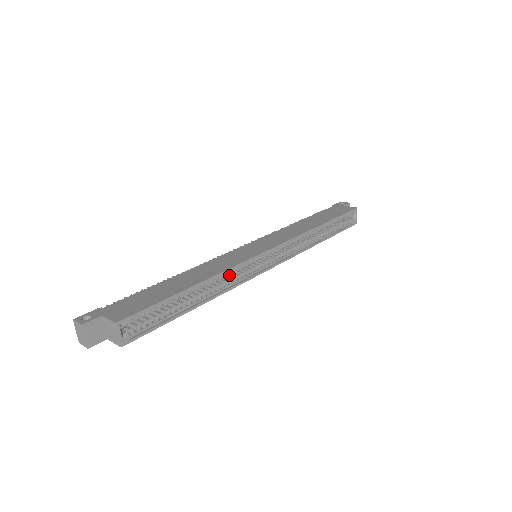
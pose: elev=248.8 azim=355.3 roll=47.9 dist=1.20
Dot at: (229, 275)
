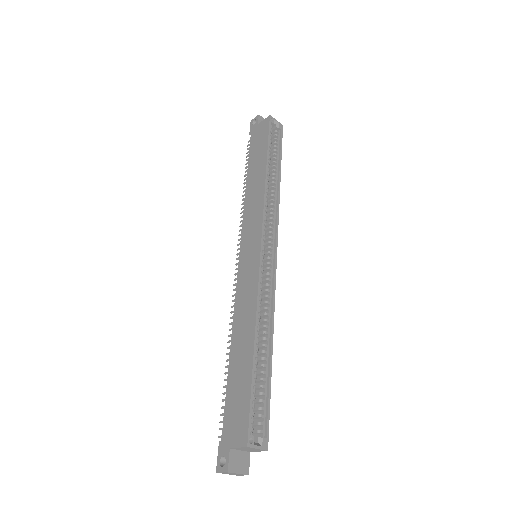
Dot at: occluded
